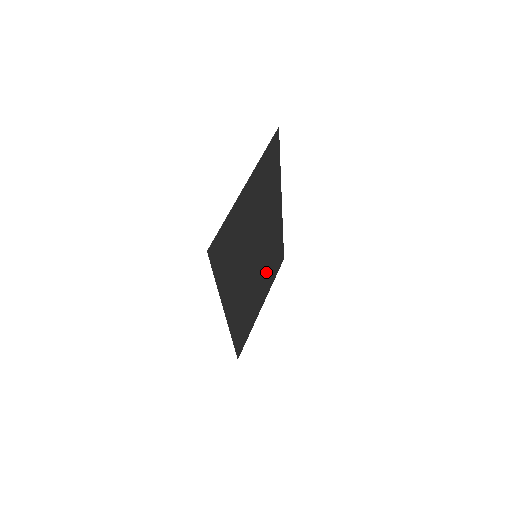
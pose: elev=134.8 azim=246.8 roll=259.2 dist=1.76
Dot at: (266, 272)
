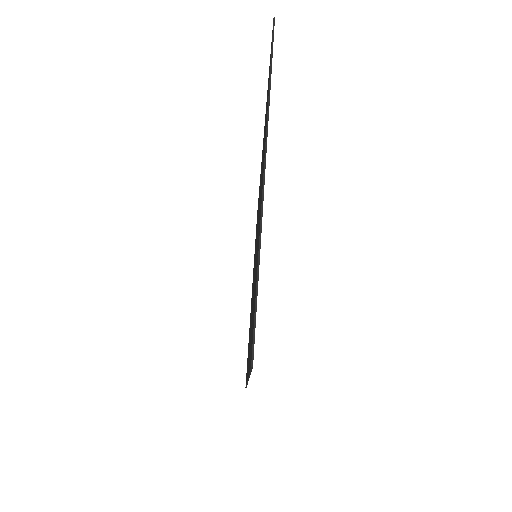
Dot at: occluded
